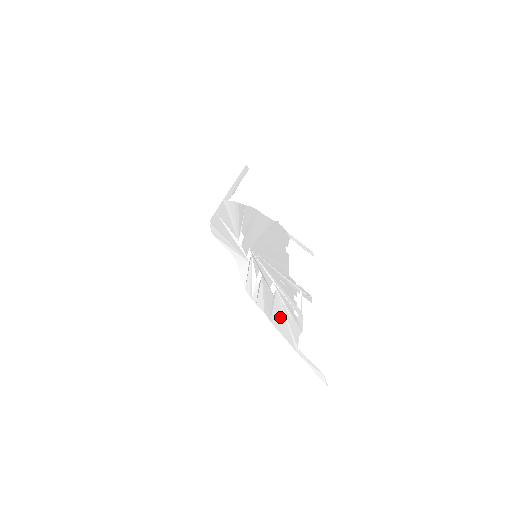
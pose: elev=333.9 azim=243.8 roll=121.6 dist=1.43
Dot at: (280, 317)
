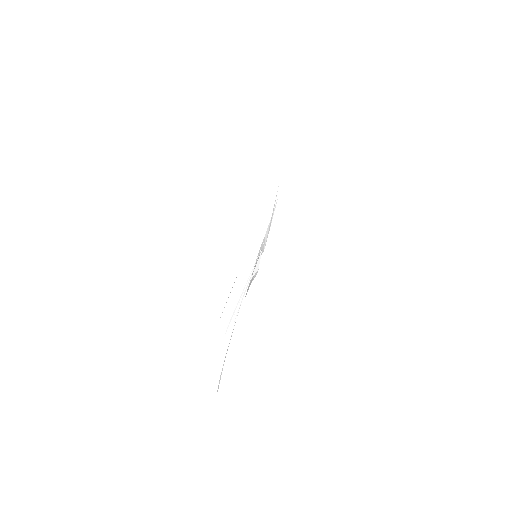
Dot at: occluded
